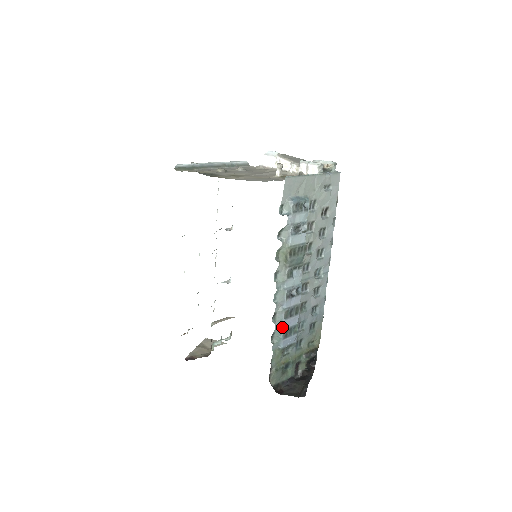
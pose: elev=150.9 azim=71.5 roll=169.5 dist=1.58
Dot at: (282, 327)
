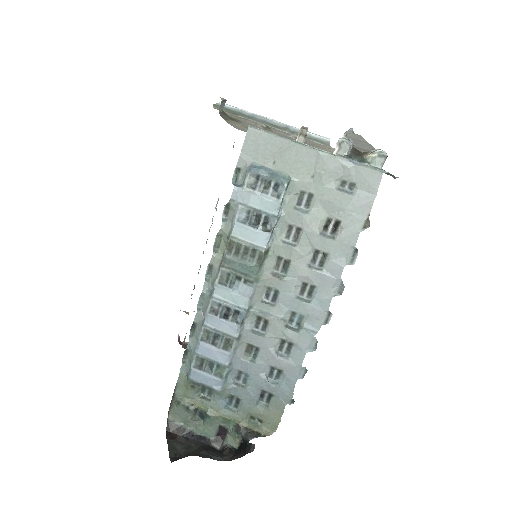
Dot at: (197, 349)
